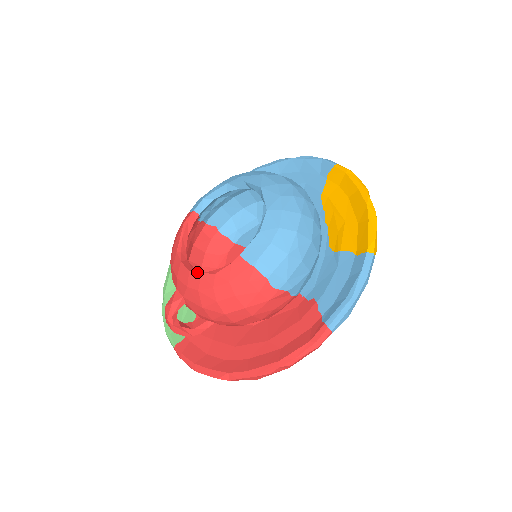
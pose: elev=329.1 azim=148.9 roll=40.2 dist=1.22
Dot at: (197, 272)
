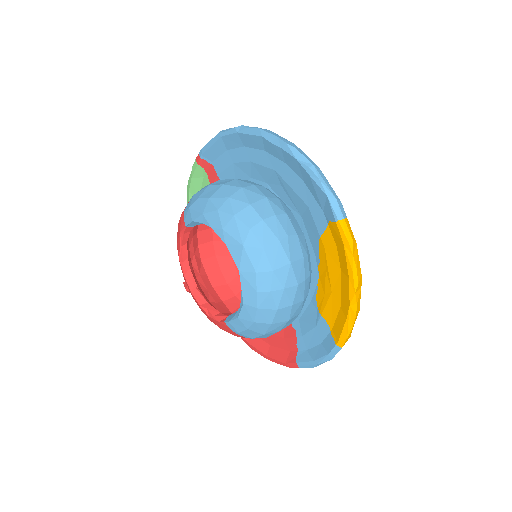
Dot at: (196, 301)
